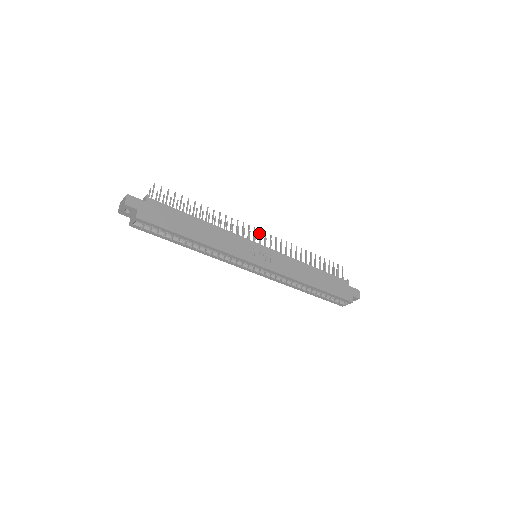
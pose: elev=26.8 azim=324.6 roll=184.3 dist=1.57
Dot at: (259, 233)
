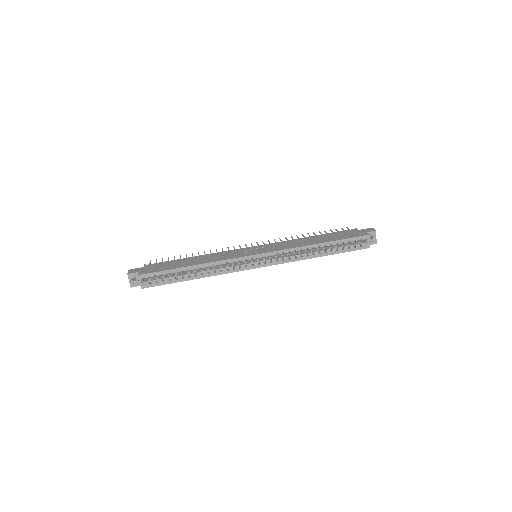
Dot at: (251, 245)
